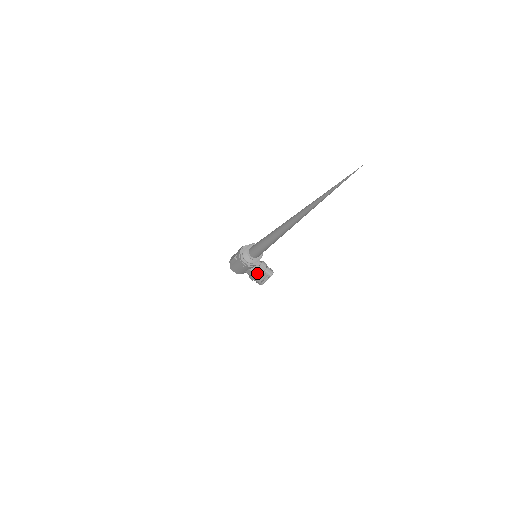
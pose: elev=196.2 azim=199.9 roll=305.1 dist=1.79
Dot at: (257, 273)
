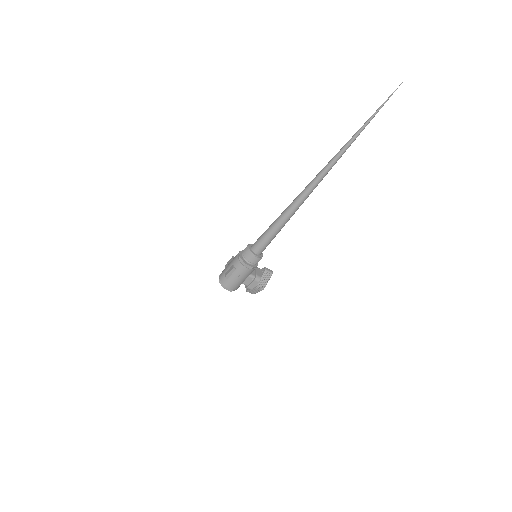
Dot at: (258, 276)
